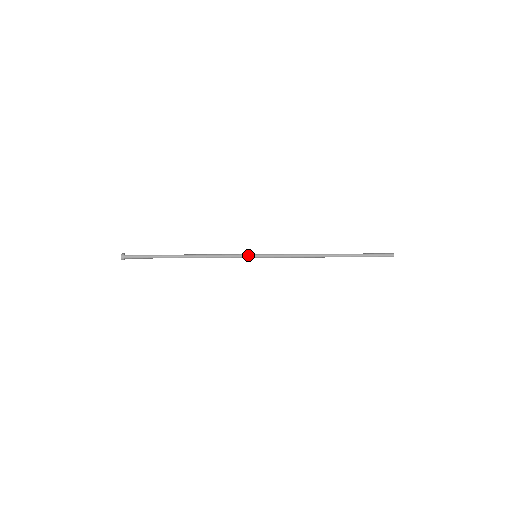
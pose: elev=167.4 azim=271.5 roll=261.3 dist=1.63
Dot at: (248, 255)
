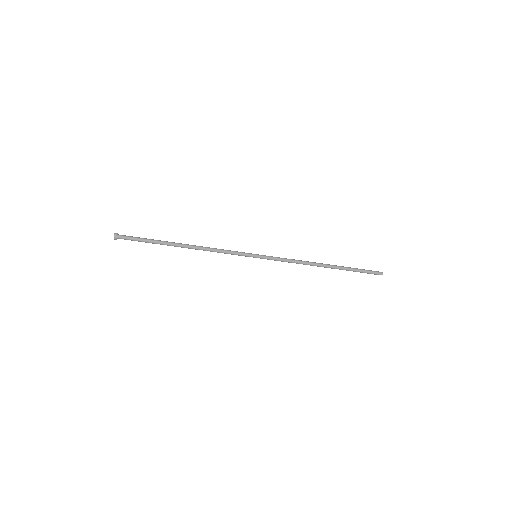
Dot at: (248, 253)
